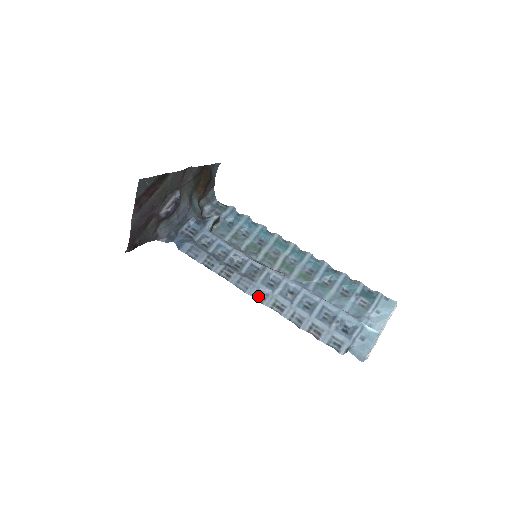
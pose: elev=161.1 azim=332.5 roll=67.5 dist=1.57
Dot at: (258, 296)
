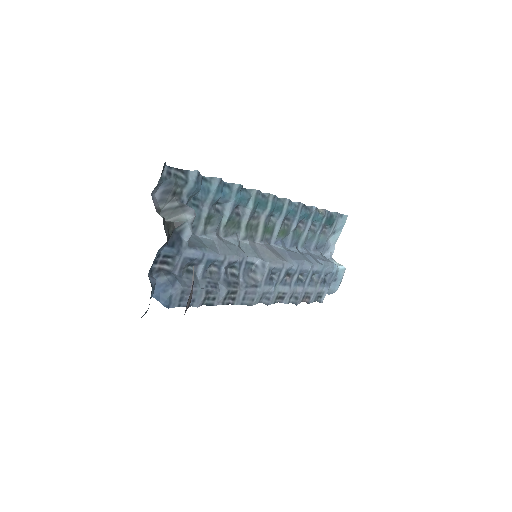
Dot at: (263, 300)
